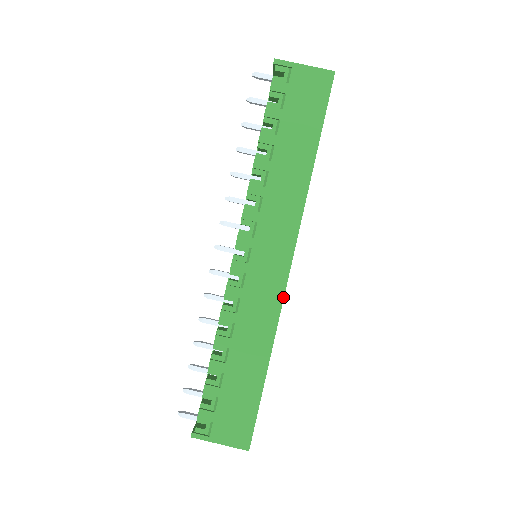
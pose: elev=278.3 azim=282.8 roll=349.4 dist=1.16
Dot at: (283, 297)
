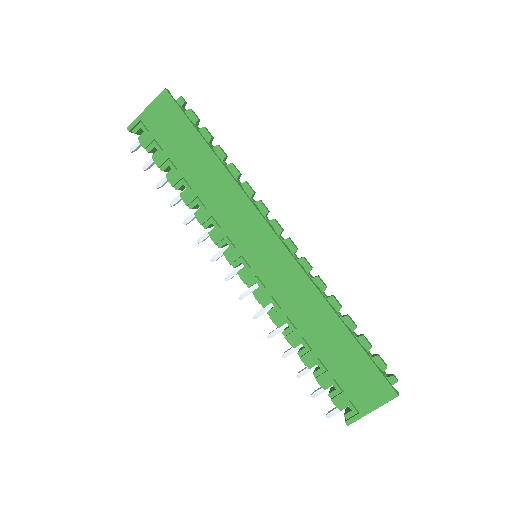
Dot at: (297, 264)
